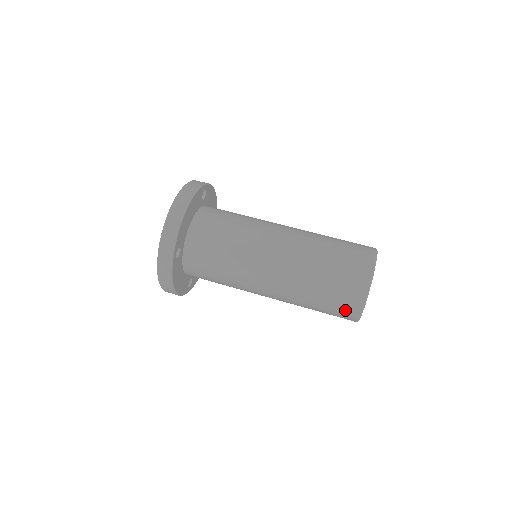
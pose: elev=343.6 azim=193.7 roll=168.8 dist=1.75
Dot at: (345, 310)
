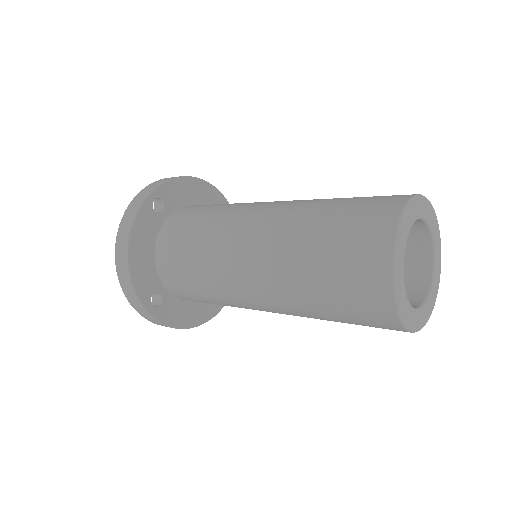
Dot at: (382, 328)
